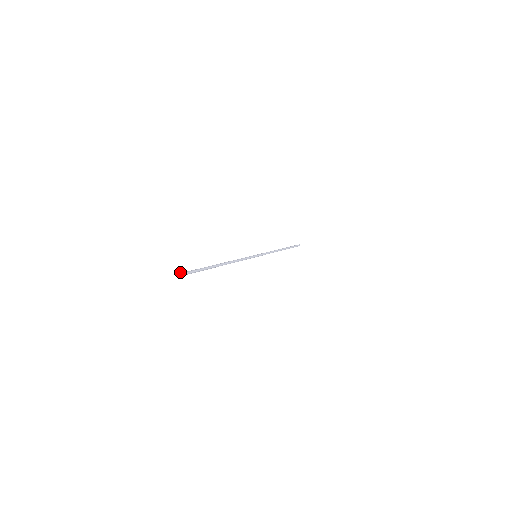
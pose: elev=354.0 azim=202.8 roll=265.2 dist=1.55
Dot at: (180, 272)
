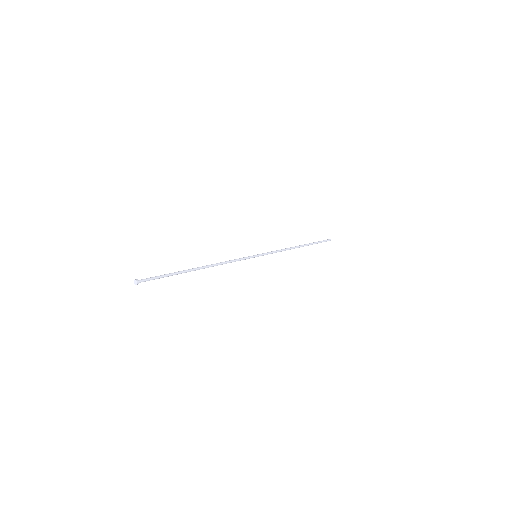
Dot at: (137, 279)
